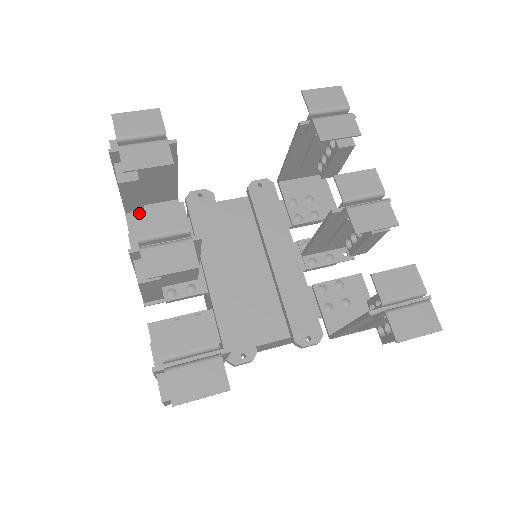
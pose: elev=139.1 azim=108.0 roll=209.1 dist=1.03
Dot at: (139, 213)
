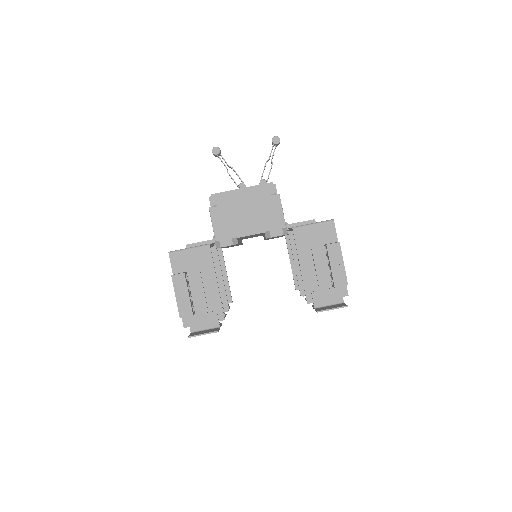
Dot at: occluded
